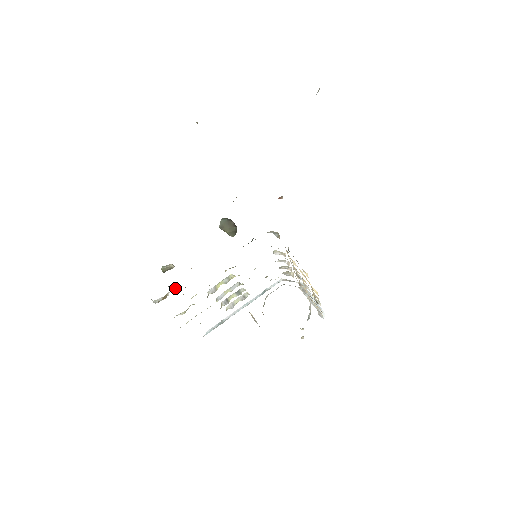
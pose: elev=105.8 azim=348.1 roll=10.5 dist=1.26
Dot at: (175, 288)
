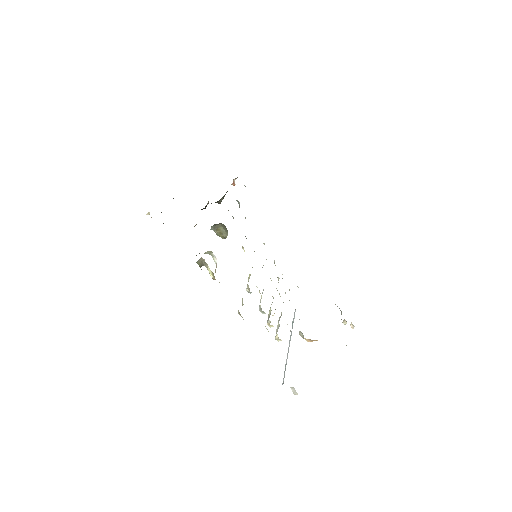
Dot at: occluded
